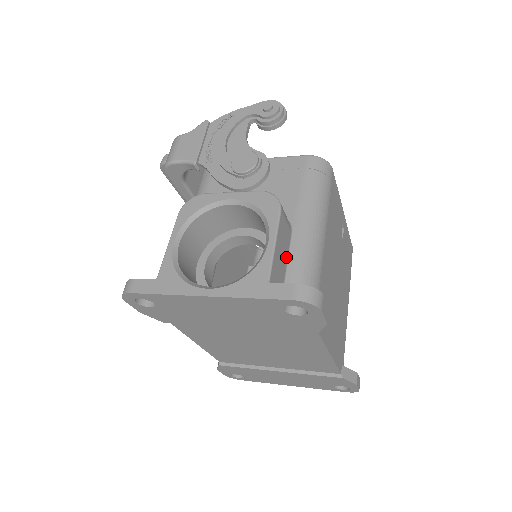
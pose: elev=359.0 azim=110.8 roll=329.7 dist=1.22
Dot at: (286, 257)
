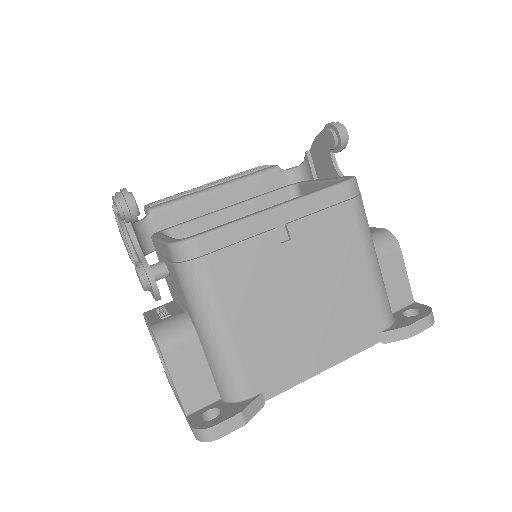
Dot at: (203, 365)
